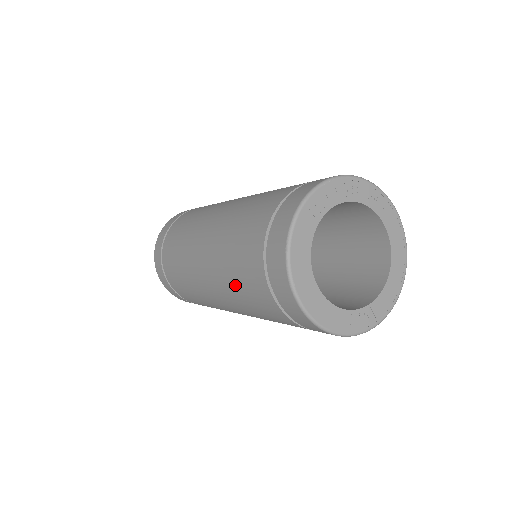
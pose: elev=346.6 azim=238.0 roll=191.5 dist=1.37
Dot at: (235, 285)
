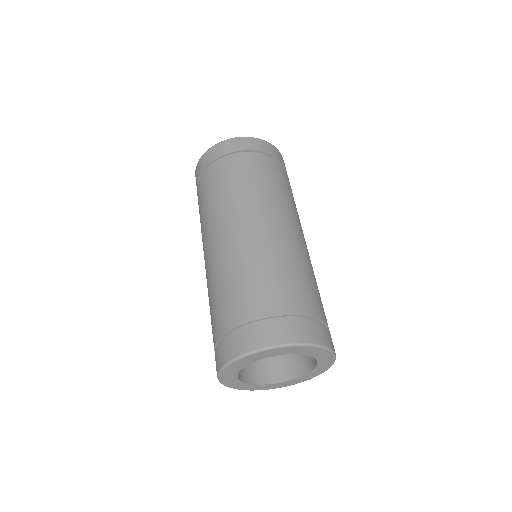
Dot at: occluded
